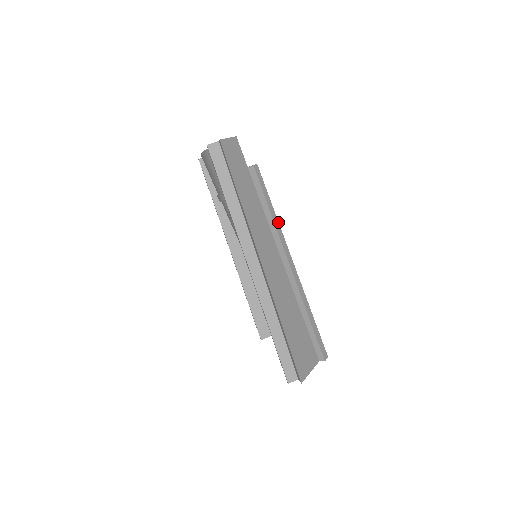
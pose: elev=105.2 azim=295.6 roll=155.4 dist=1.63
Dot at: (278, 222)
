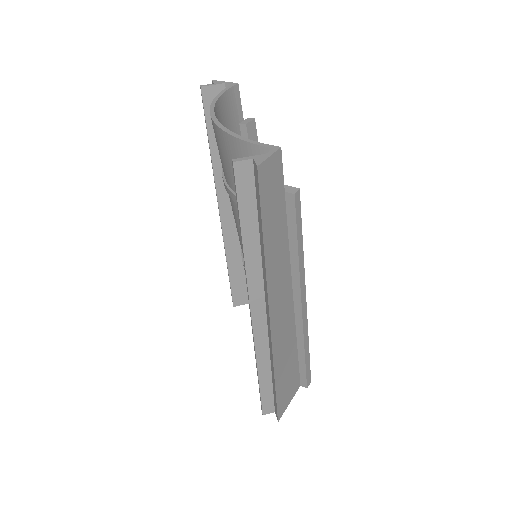
Dot at: (303, 260)
